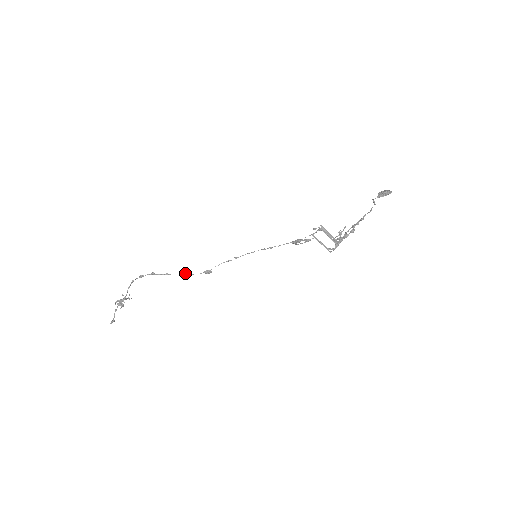
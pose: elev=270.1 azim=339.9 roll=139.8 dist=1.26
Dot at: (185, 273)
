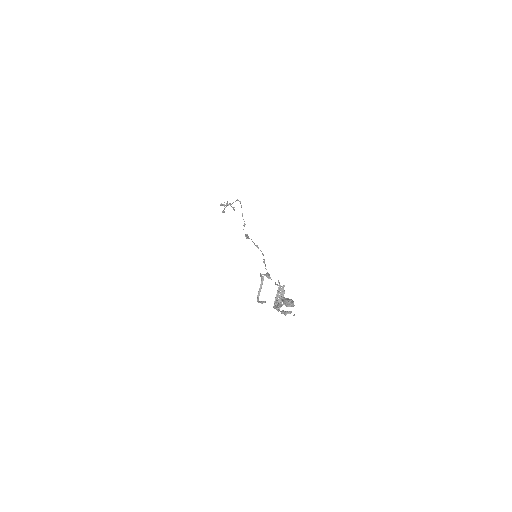
Dot at: (245, 224)
